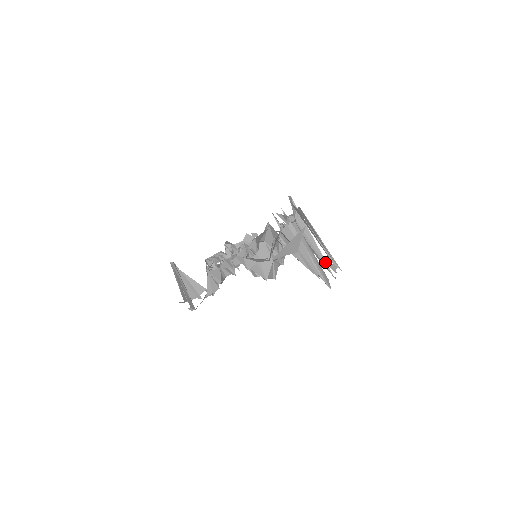
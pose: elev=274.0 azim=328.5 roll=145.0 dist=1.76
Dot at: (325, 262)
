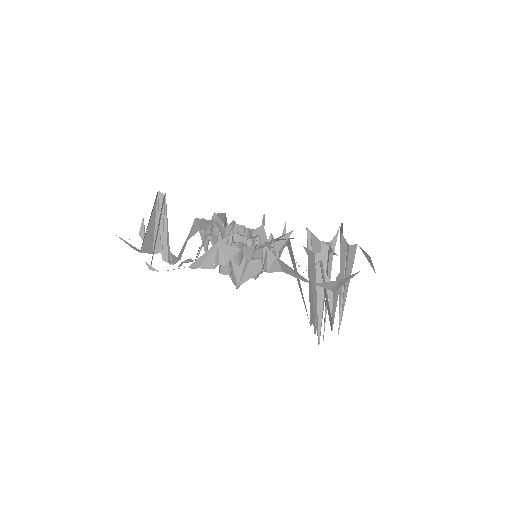
Dot at: occluded
